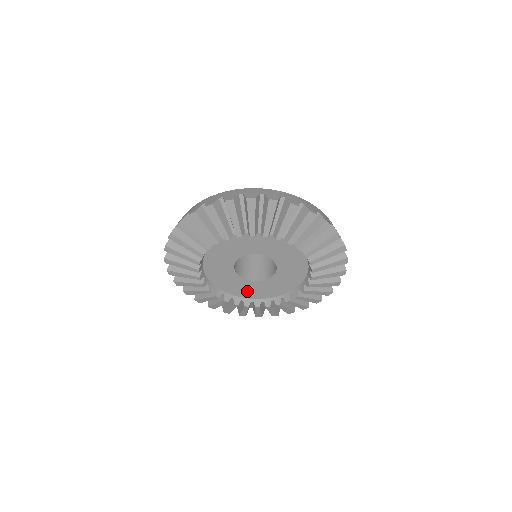
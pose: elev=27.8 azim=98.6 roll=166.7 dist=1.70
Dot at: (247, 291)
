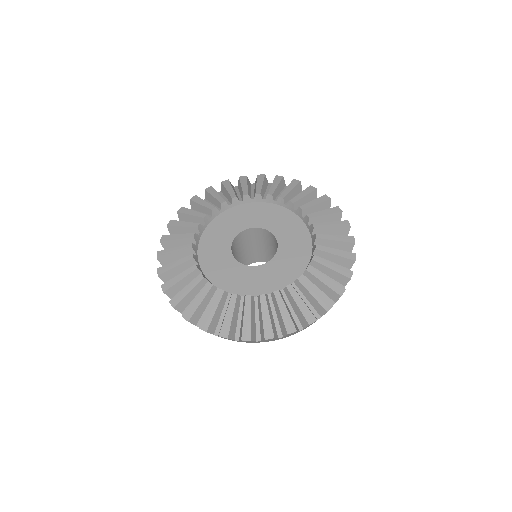
Dot at: (239, 283)
